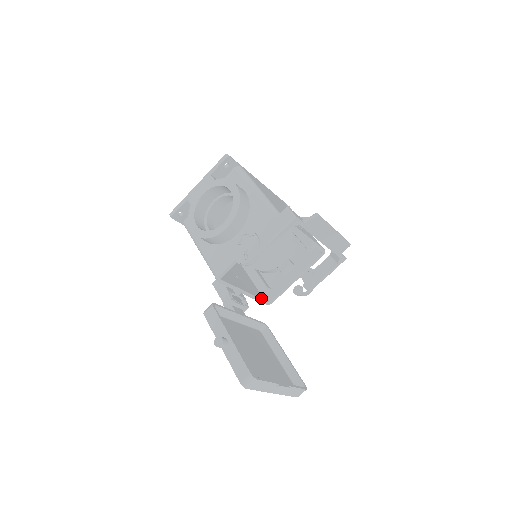
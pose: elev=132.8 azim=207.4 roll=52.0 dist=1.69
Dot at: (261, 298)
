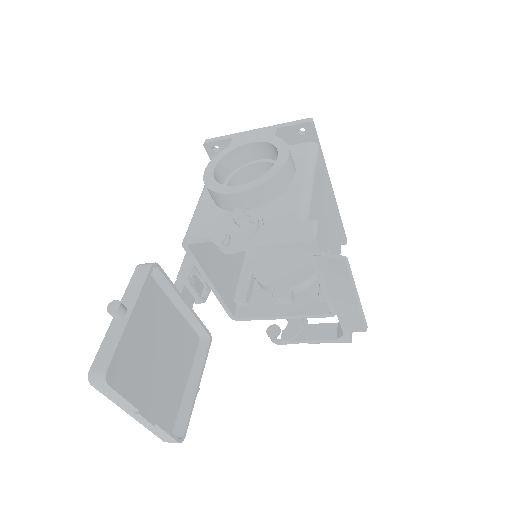
Dot at: (227, 305)
